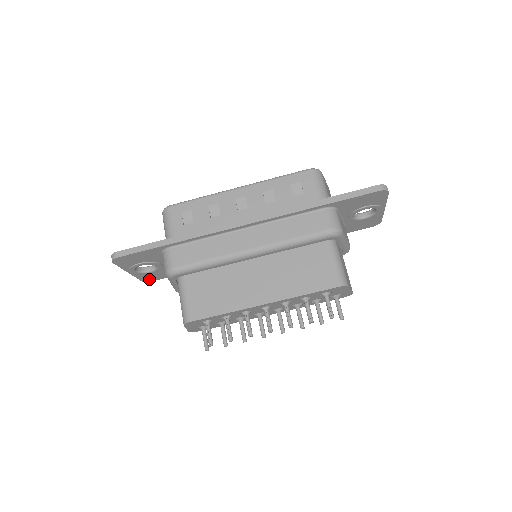
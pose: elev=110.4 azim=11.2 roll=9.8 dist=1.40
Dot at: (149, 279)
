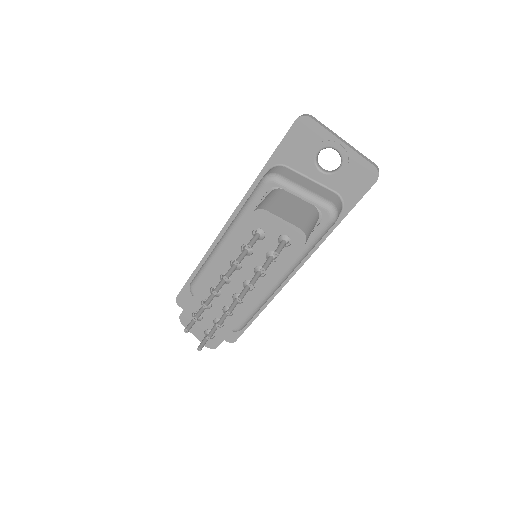
Dot at: (230, 337)
